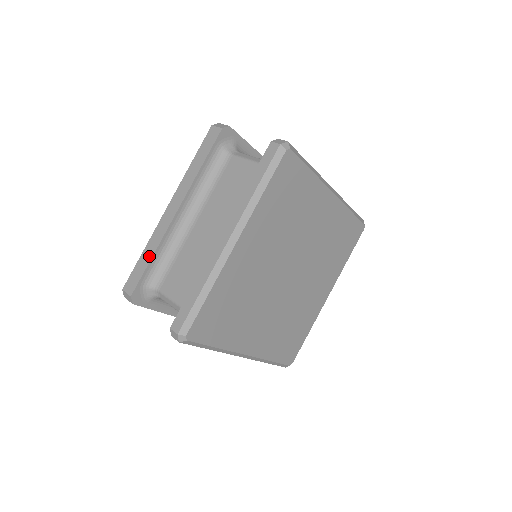
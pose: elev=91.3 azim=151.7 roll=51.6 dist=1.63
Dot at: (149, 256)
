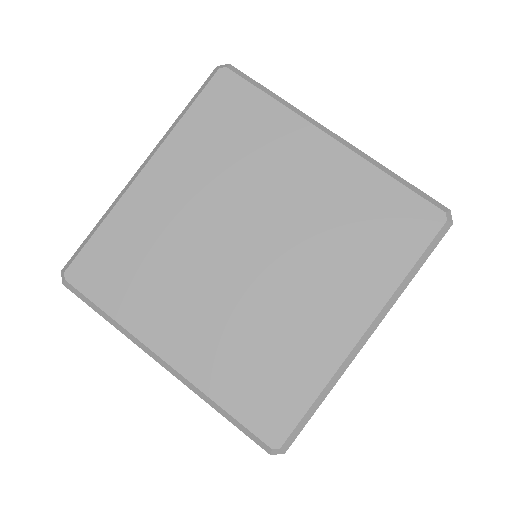
Dot at: occluded
